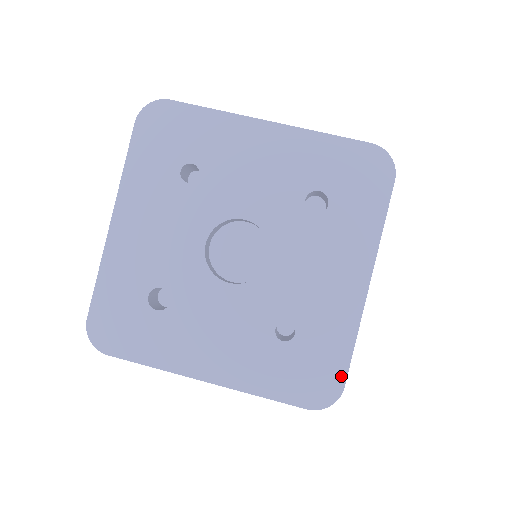
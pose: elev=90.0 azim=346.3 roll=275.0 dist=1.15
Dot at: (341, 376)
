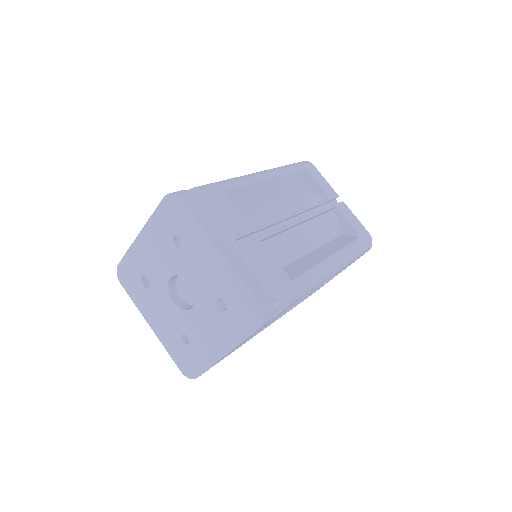
Dot at: (198, 373)
